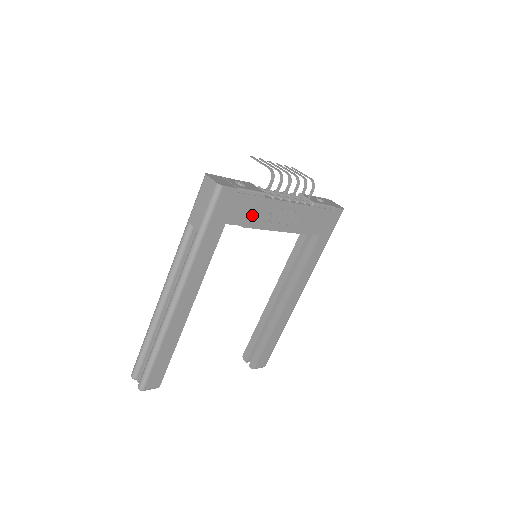
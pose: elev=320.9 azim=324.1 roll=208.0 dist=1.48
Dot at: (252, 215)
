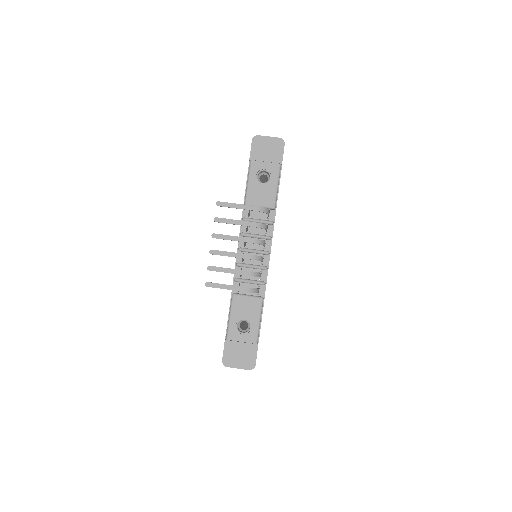
Dot at: occluded
